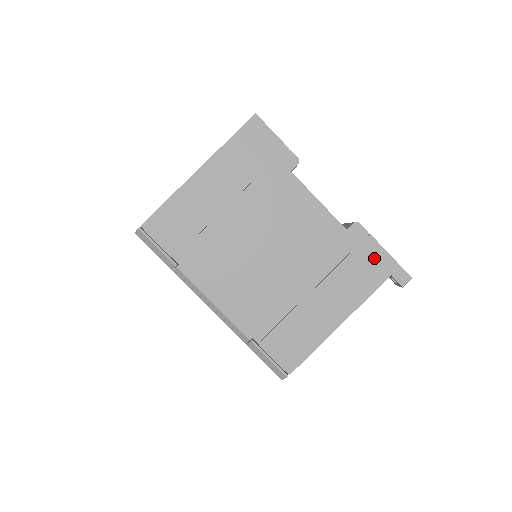
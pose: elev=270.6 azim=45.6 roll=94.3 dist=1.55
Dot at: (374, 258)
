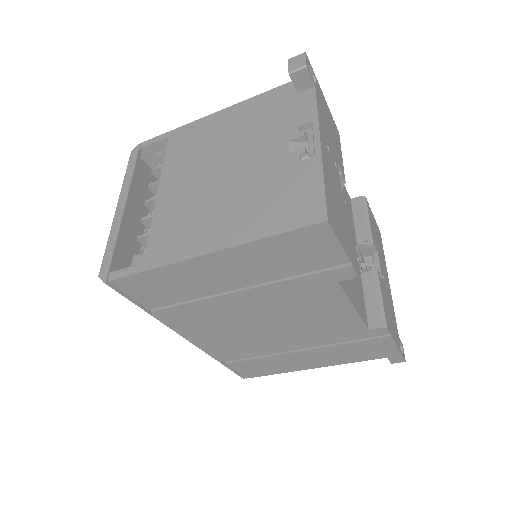
Dot at: (380, 348)
